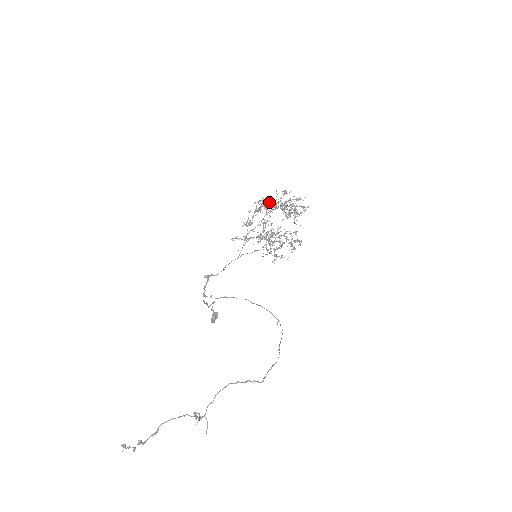
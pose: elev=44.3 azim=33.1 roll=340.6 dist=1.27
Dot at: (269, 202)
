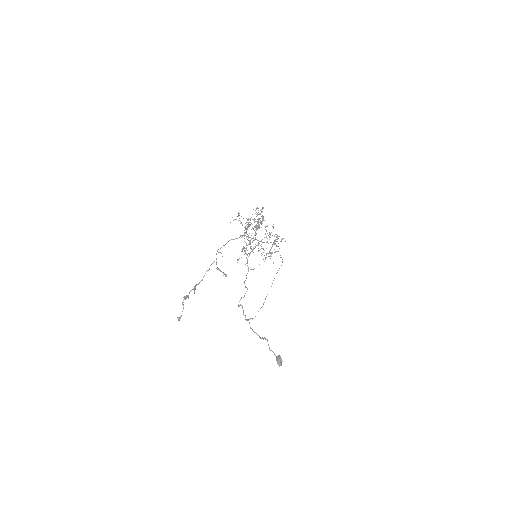
Dot at: occluded
